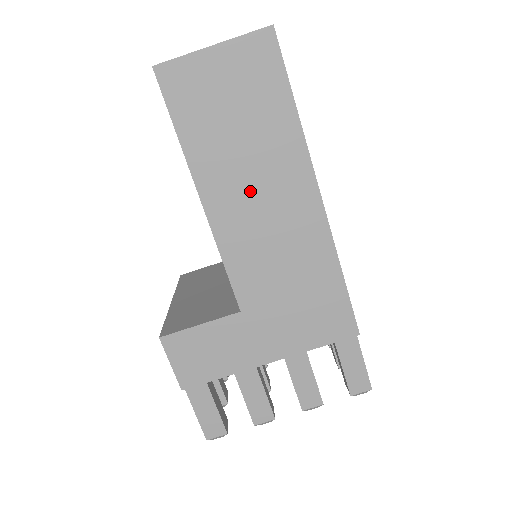
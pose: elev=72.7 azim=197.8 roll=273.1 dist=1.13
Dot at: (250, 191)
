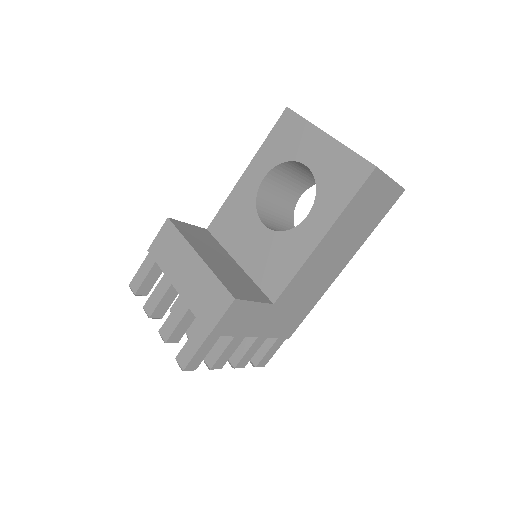
Dot at: (335, 249)
